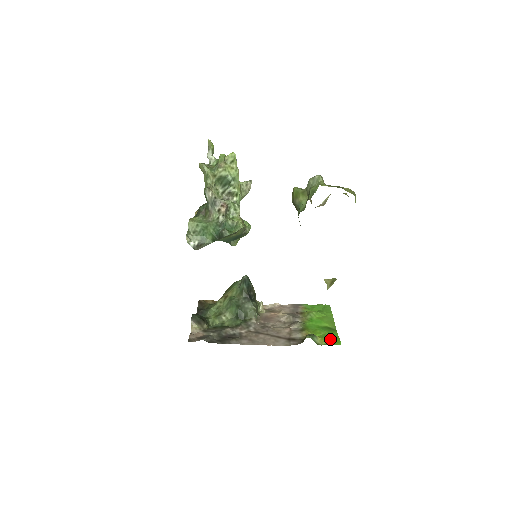
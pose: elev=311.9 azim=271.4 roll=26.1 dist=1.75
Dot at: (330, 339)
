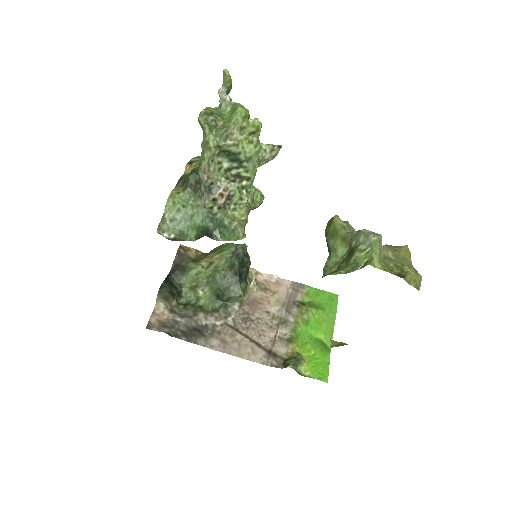
Dot at: (318, 368)
